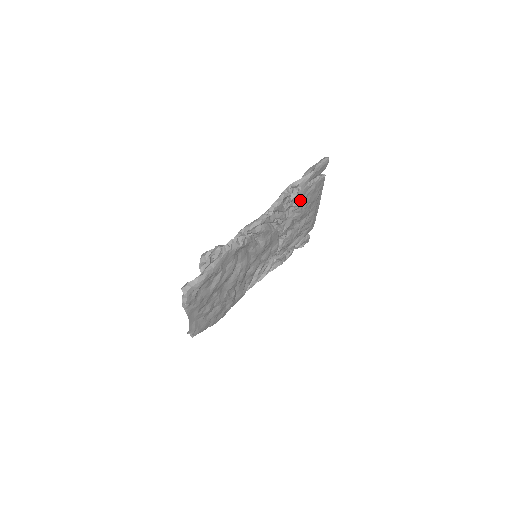
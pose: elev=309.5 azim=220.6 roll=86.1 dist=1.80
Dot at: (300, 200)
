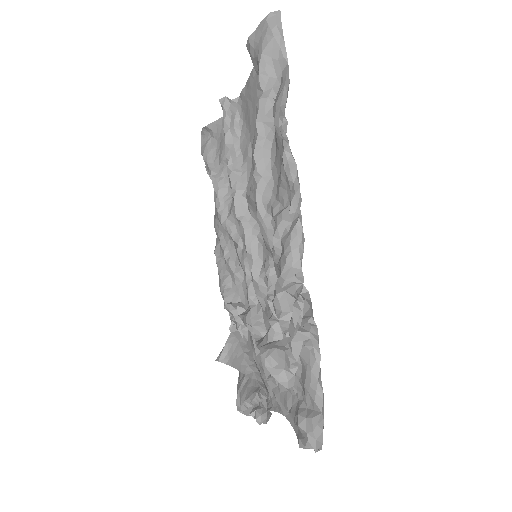
Dot at: occluded
